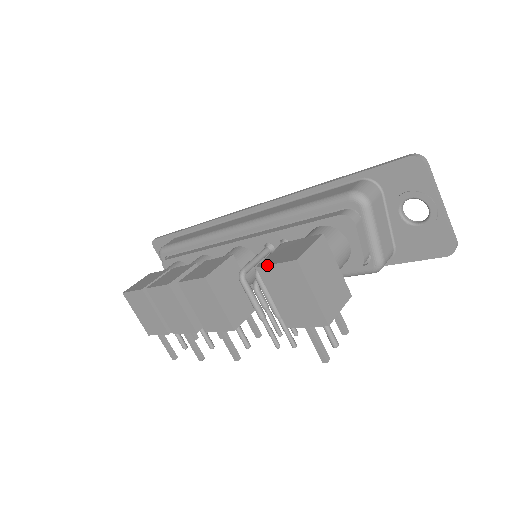
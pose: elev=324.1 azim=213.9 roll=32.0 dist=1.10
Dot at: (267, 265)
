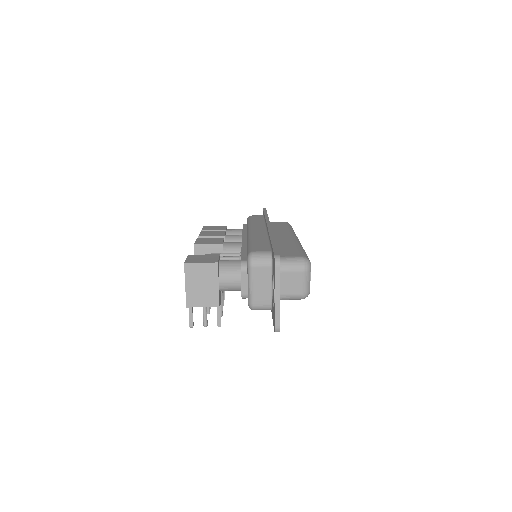
Dot at: (187, 257)
